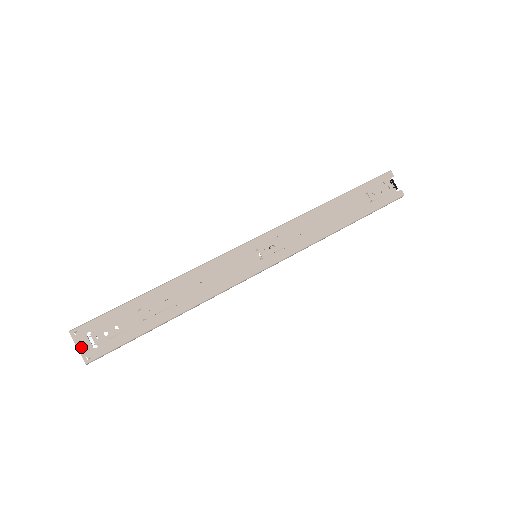
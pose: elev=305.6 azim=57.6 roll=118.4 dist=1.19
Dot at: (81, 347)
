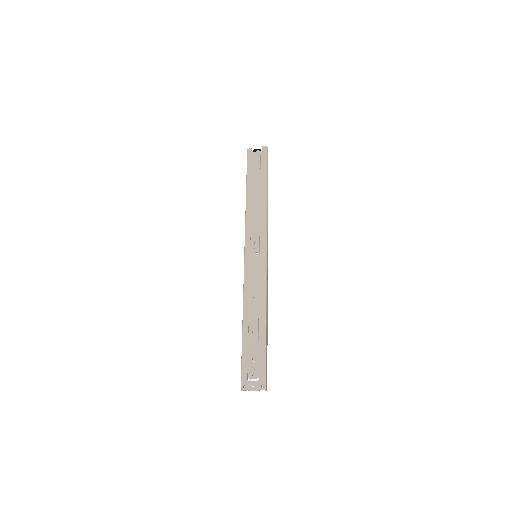
Dot at: (254, 388)
